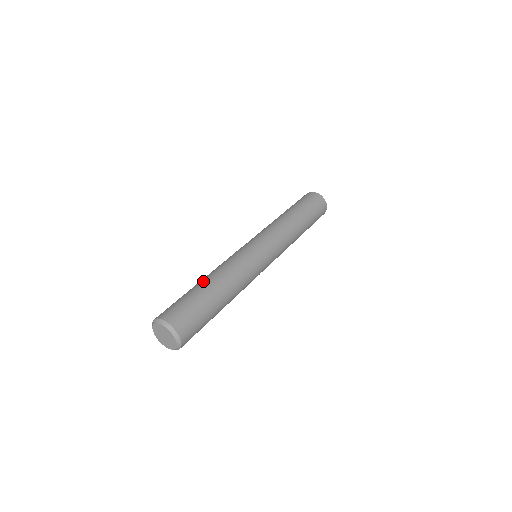
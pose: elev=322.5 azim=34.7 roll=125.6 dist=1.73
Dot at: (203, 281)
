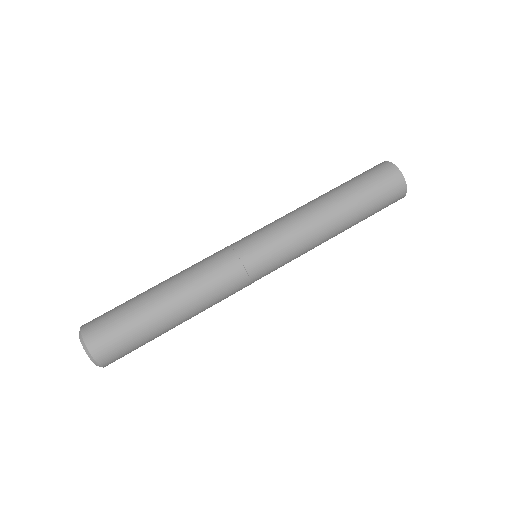
Dot at: occluded
